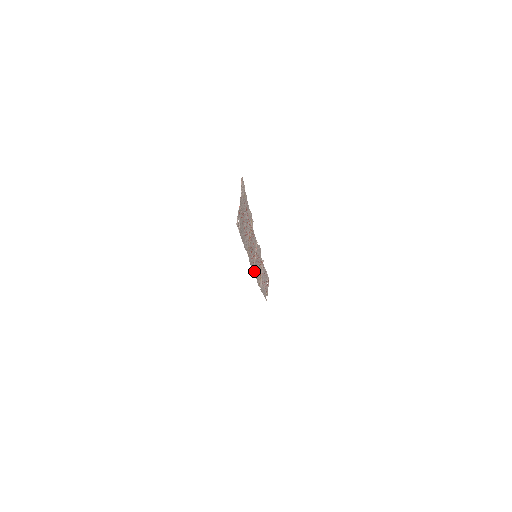
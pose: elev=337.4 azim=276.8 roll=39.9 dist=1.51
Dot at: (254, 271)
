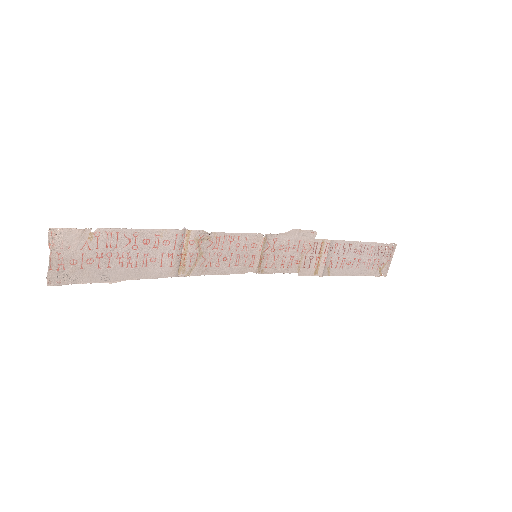
Dot at: (266, 270)
